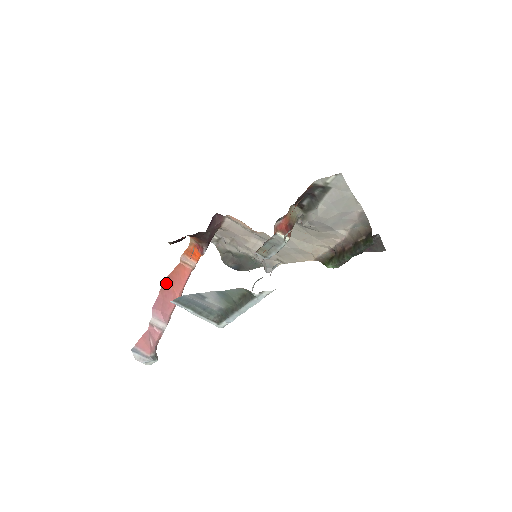
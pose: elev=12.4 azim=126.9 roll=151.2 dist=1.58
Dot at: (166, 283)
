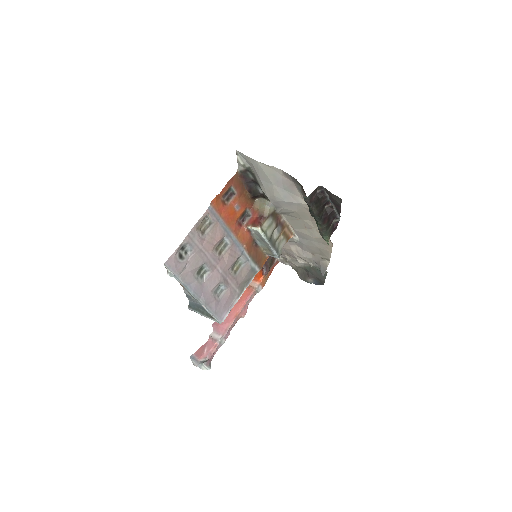
Dot at: occluded
